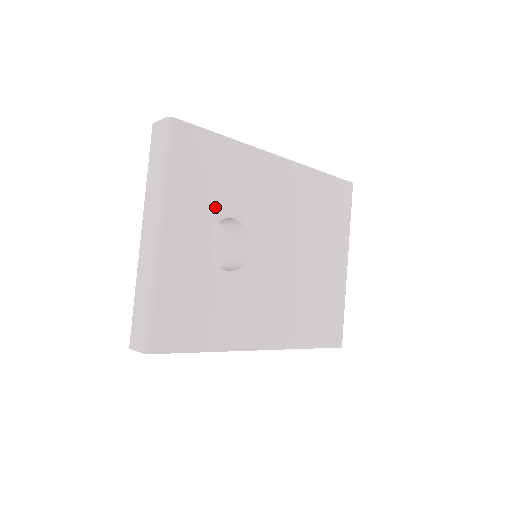
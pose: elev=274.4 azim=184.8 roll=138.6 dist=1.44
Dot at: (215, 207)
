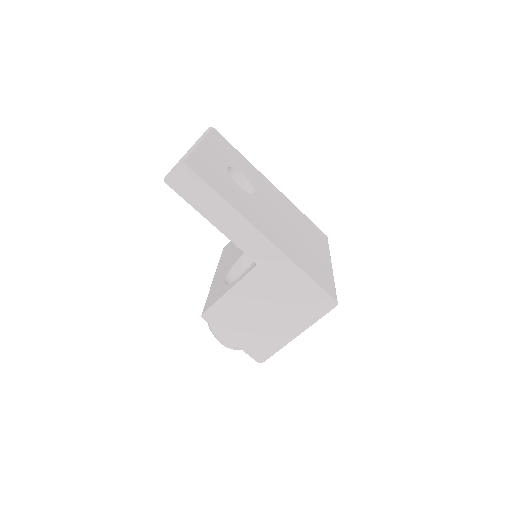
Dot at: (232, 163)
